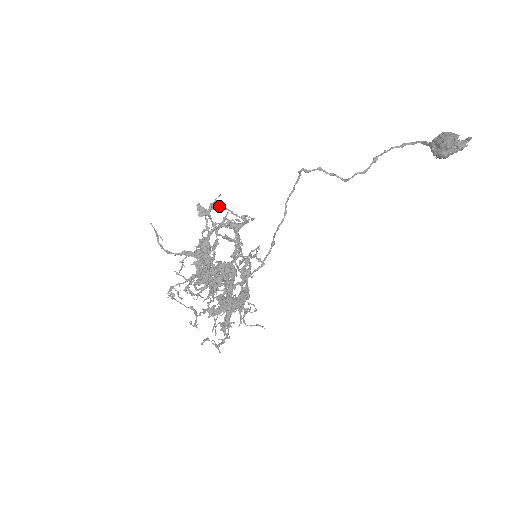
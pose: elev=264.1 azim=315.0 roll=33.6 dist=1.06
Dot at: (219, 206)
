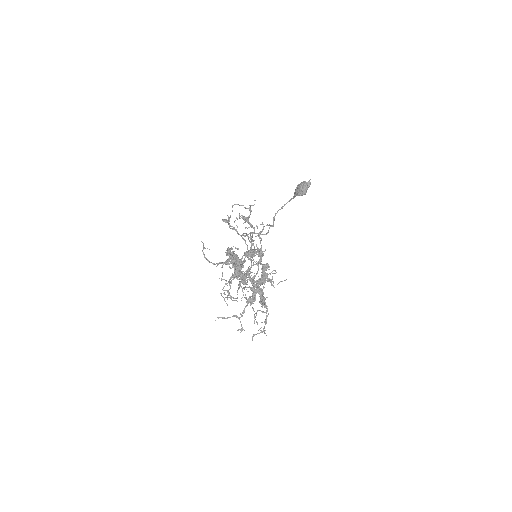
Dot at: (237, 204)
